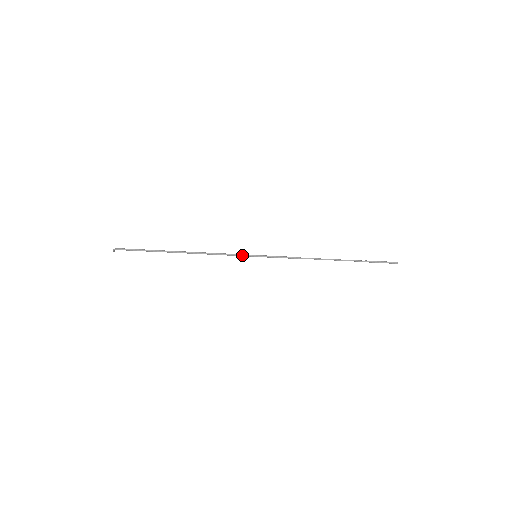
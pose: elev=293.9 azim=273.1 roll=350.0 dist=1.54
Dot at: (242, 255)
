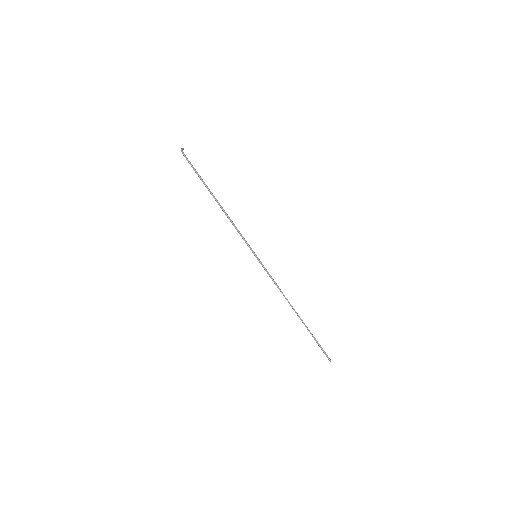
Dot at: (248, 246)
